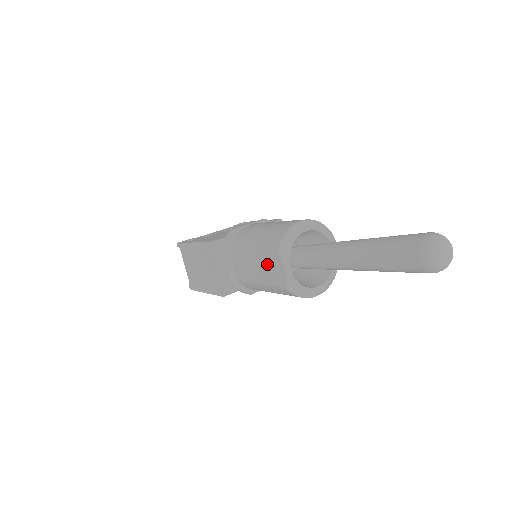
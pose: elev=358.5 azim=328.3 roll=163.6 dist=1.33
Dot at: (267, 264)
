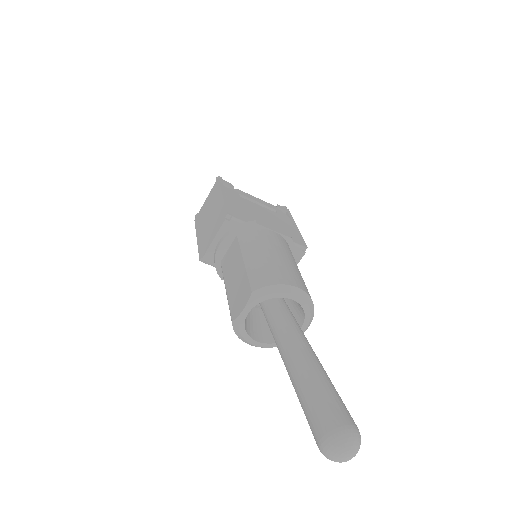
Dot at: (240, 287)
